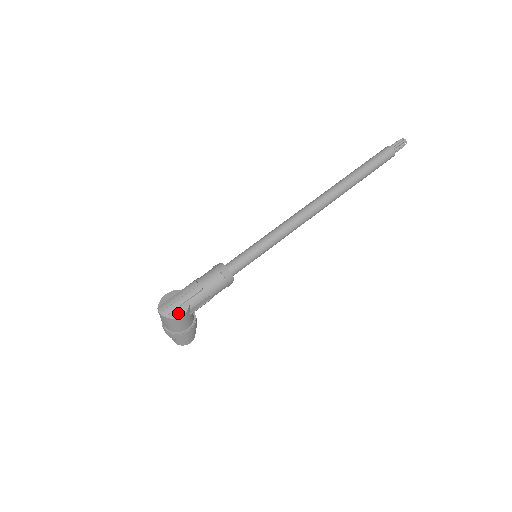
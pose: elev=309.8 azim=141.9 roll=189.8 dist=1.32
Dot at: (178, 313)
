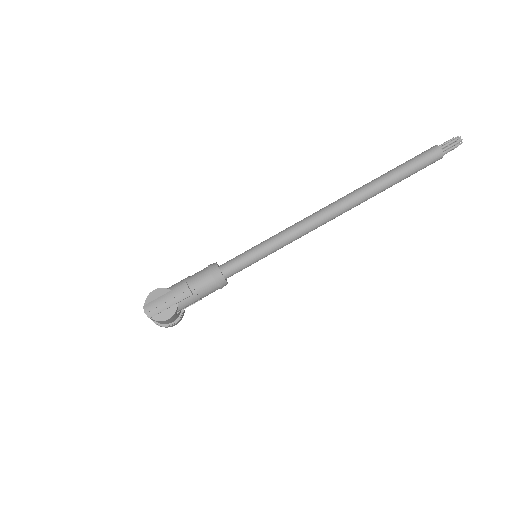
Dot at: (164, 316)
